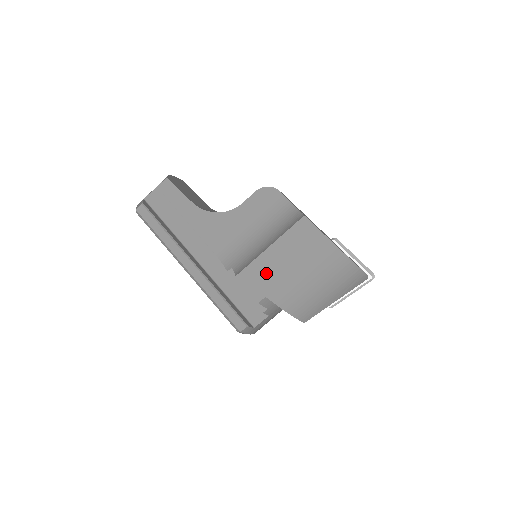
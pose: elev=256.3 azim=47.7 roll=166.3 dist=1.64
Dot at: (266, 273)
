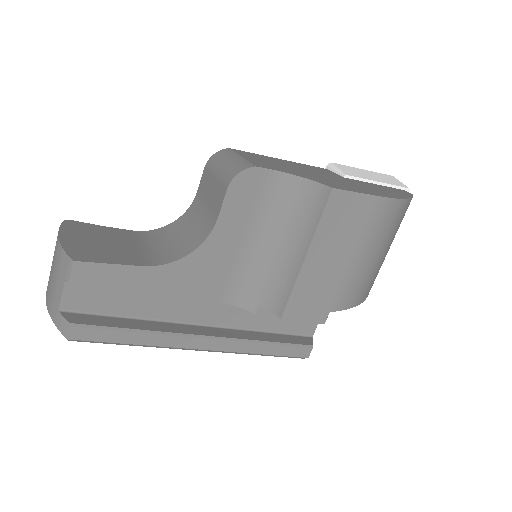
Dot at: (317, 288)
